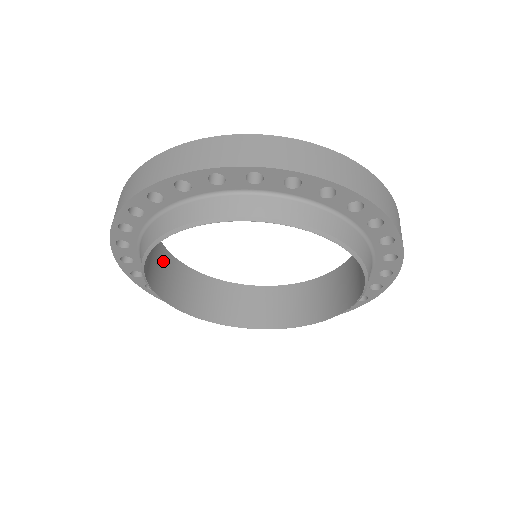
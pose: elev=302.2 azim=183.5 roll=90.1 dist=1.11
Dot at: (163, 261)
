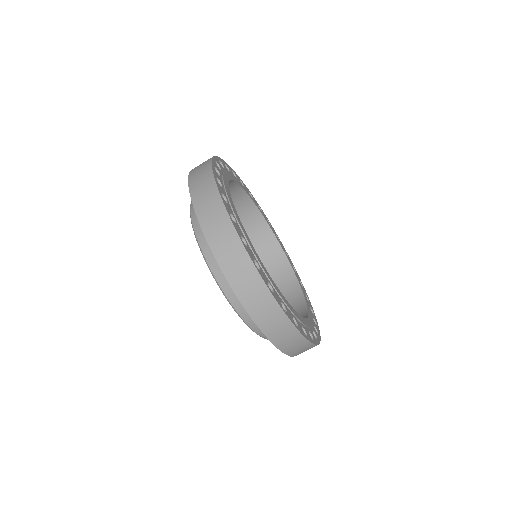
Dot at: occluded
